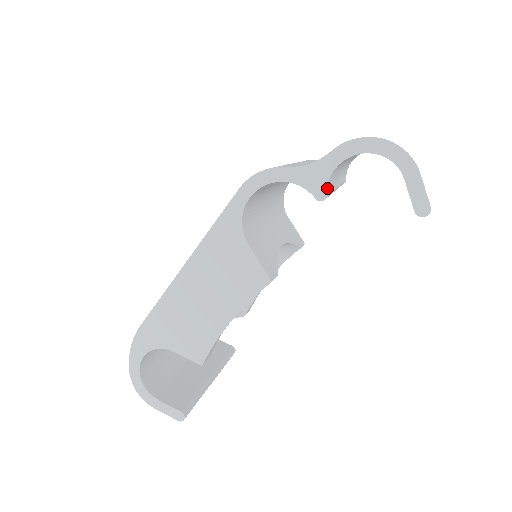
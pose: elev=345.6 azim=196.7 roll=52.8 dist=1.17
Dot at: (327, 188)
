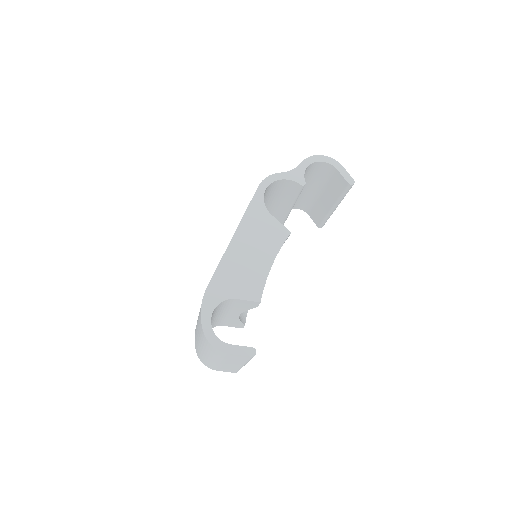
Dot at: (304, 180)
